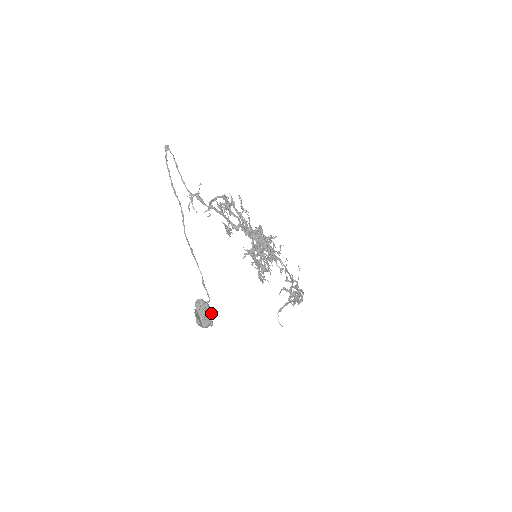
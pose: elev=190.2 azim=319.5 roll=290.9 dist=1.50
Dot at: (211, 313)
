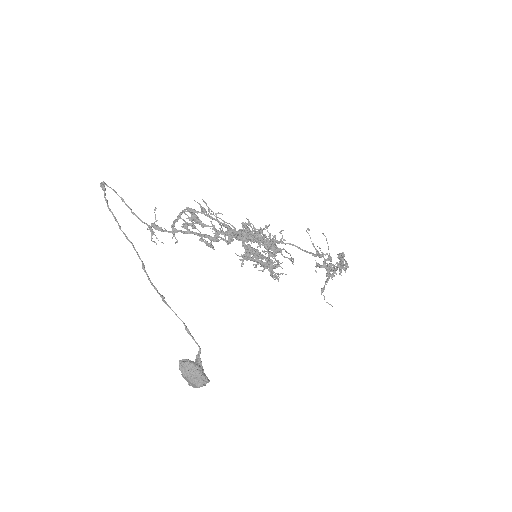
Dot at: (200, 371)
